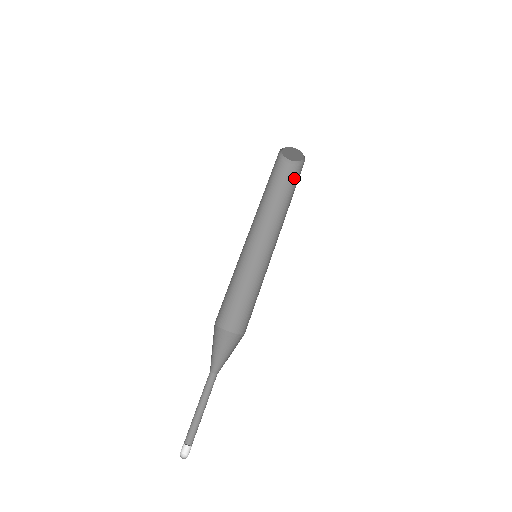
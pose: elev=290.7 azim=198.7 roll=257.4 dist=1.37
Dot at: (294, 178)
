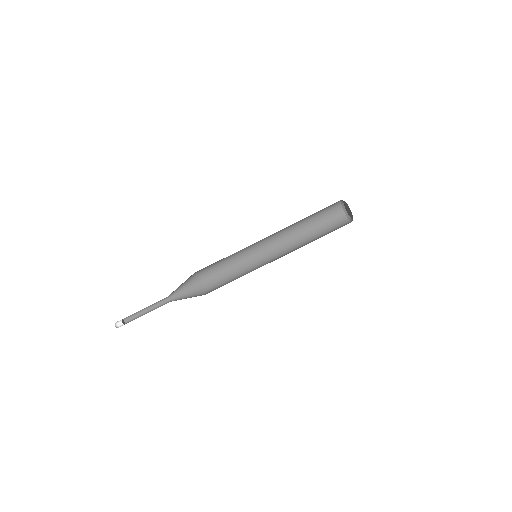
Dot at: (338, 228)
